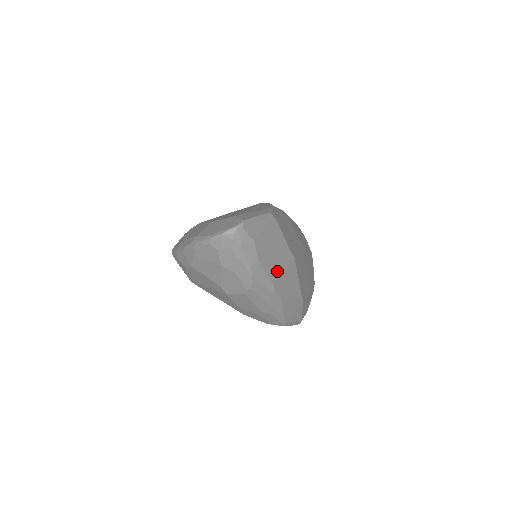
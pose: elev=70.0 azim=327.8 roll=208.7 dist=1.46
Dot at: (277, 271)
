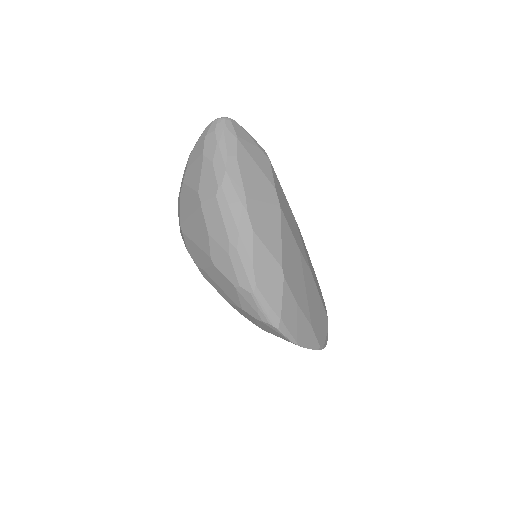
Dot at: (255, 192)
